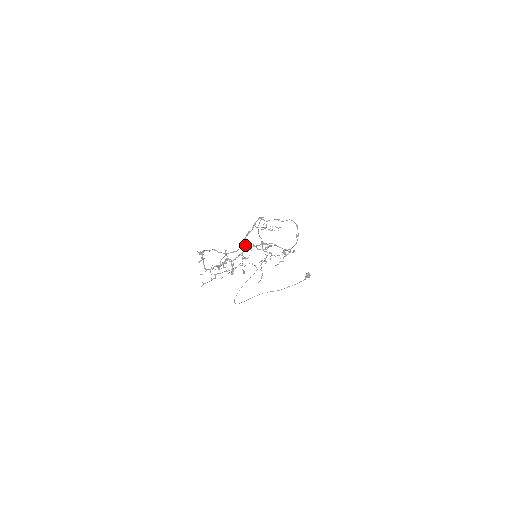
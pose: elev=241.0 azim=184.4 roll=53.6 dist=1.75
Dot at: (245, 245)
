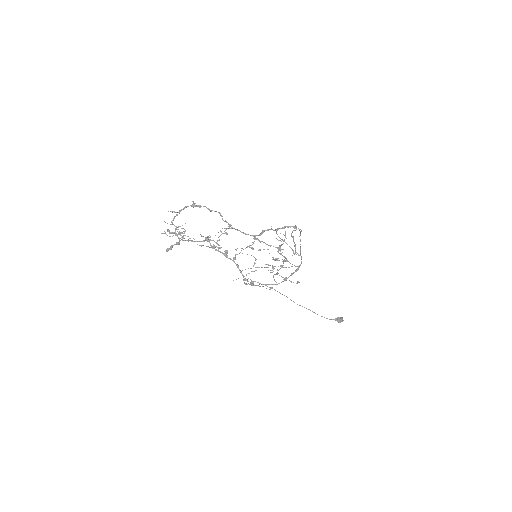
Dot at: (205, 237)
